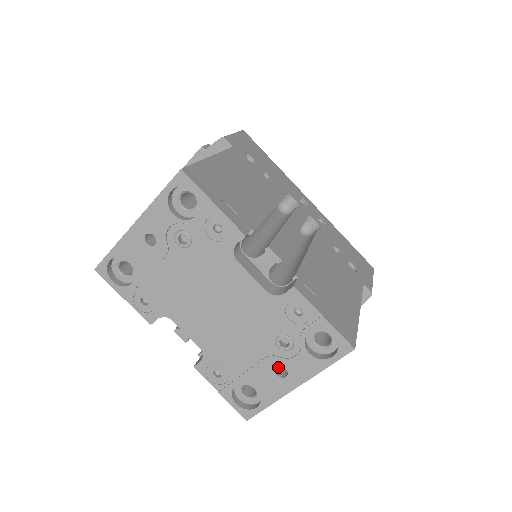
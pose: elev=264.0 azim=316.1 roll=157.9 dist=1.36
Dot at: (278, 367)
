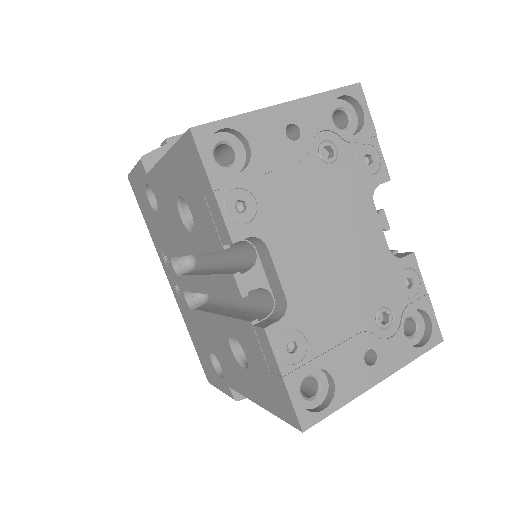
Dot at: occluded
